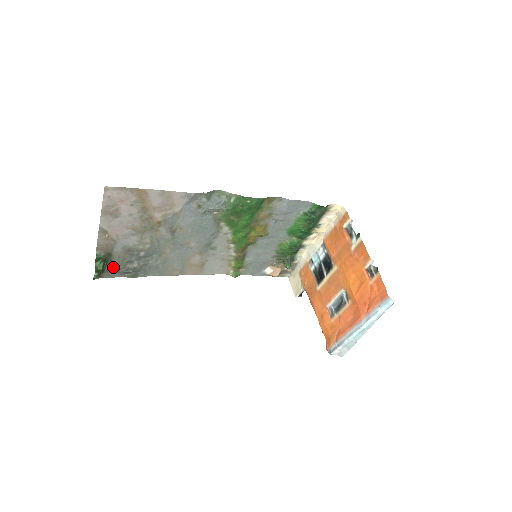
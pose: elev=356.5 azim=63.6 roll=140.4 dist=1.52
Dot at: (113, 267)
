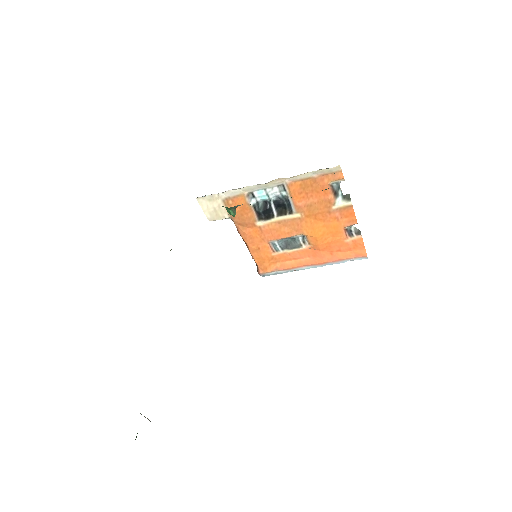
Dot at: occluded
